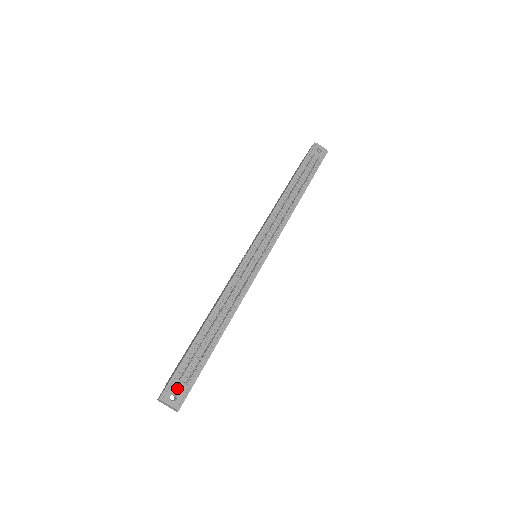
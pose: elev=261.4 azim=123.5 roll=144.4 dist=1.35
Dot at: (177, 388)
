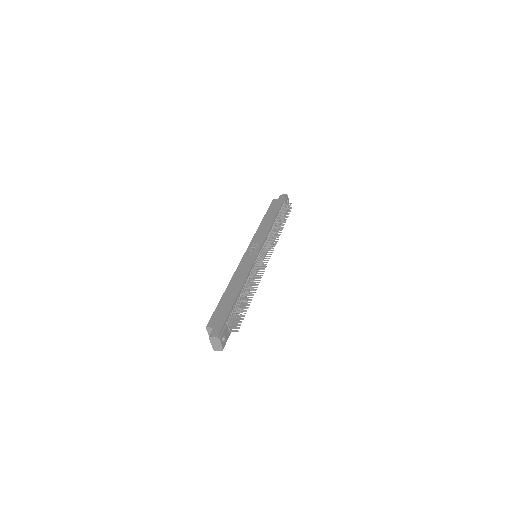
Dot at: (226, 333)
